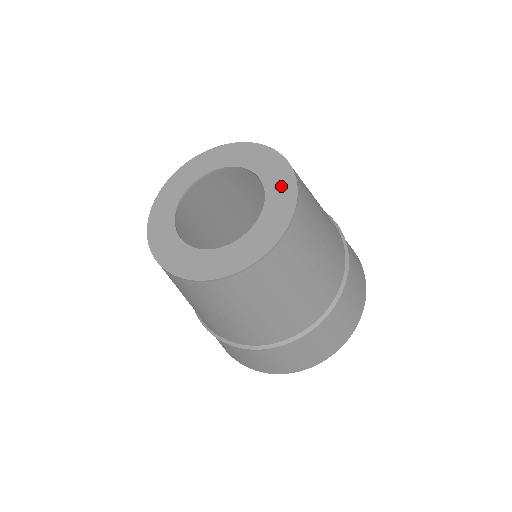
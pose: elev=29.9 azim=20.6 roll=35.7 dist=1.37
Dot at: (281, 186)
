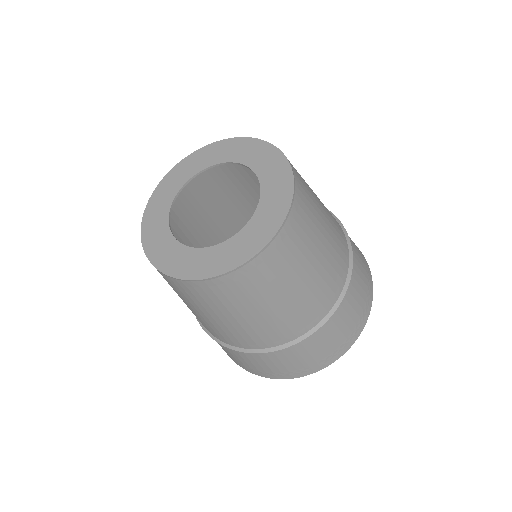
Dot at: (268, 218)
